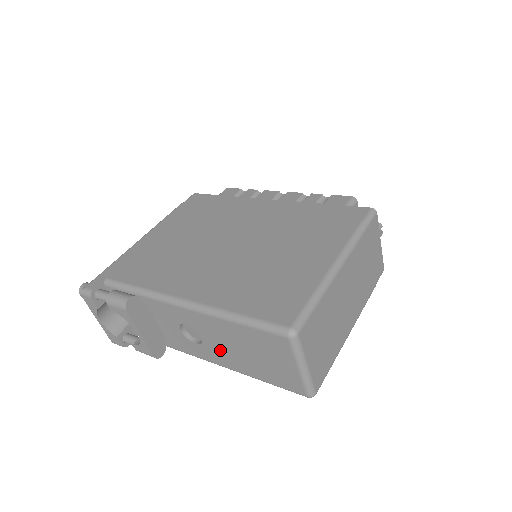
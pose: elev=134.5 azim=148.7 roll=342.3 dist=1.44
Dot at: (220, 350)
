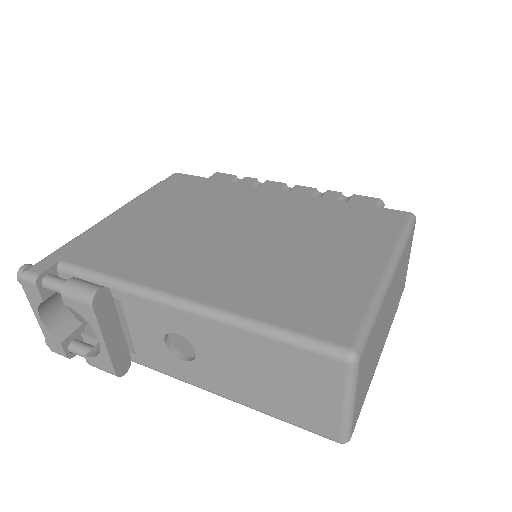
Dot at: (221, 372)
